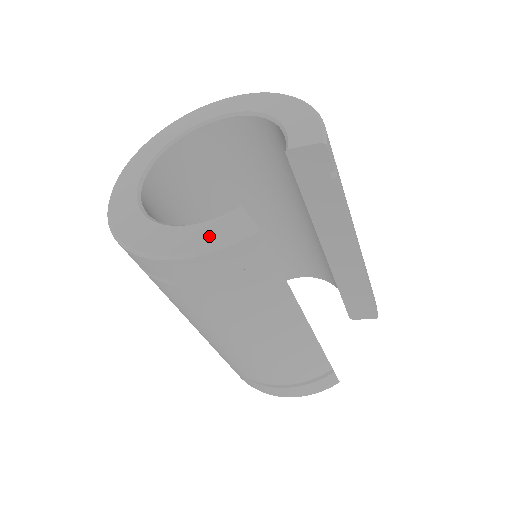
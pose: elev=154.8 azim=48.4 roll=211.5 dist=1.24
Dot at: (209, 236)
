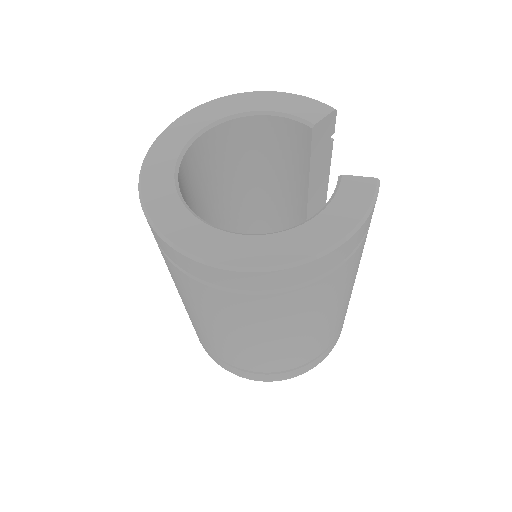
Dot at: (352, 206)
